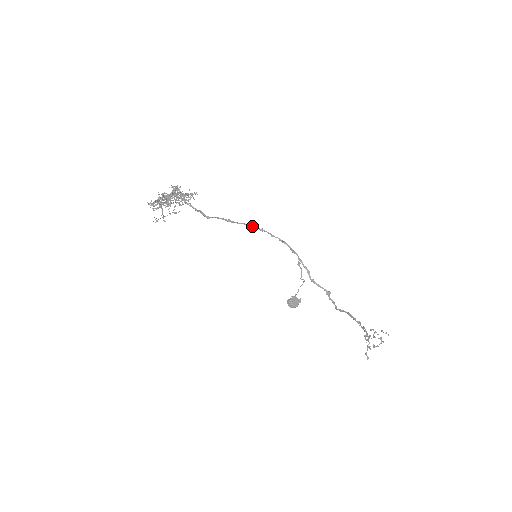
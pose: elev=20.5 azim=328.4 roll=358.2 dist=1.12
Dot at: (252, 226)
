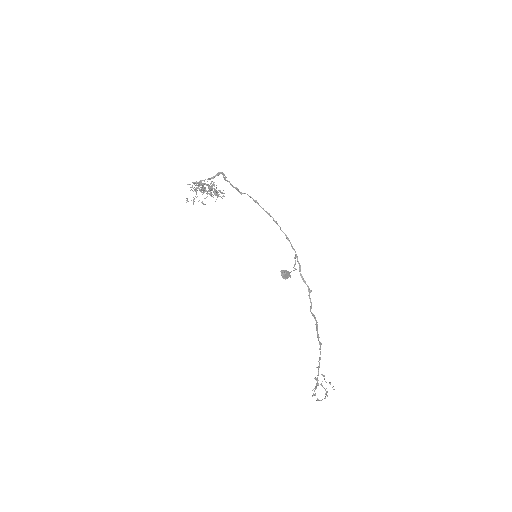
Dot at: (270, 215)
